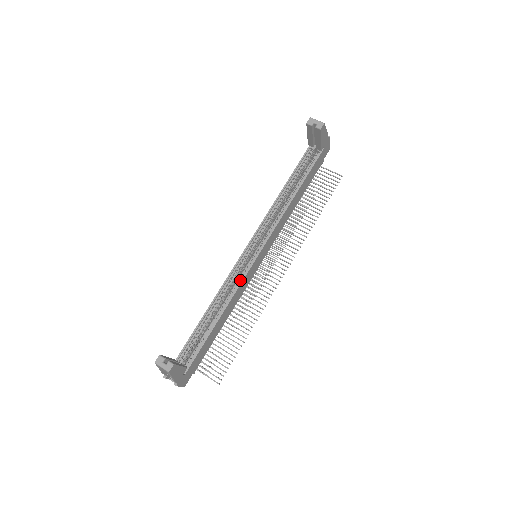
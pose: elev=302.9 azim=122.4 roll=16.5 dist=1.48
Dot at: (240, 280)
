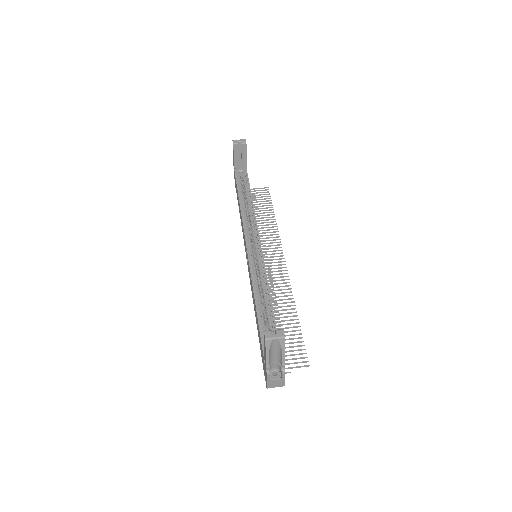
Dot at: (262, 271)
